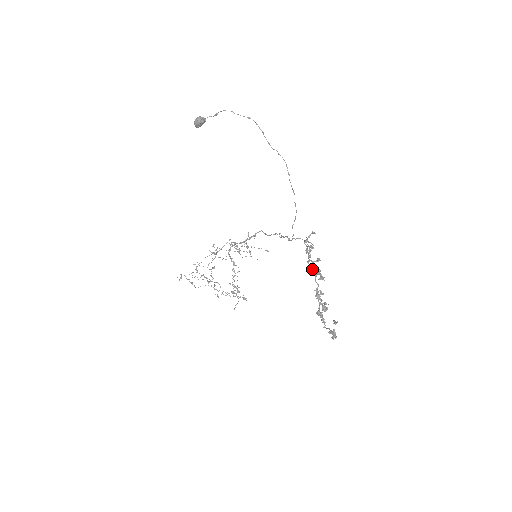
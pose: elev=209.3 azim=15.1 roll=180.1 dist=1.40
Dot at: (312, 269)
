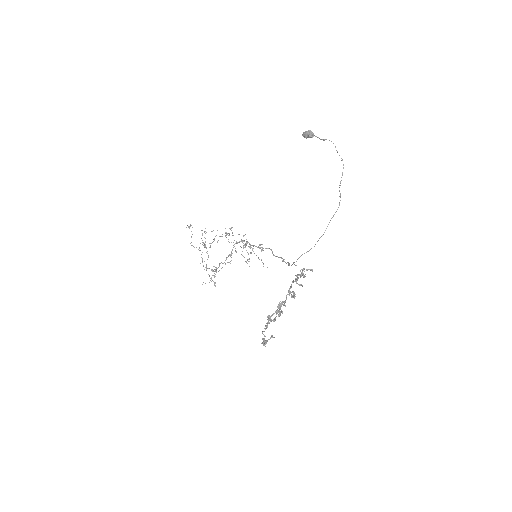
Dot at: occluded
